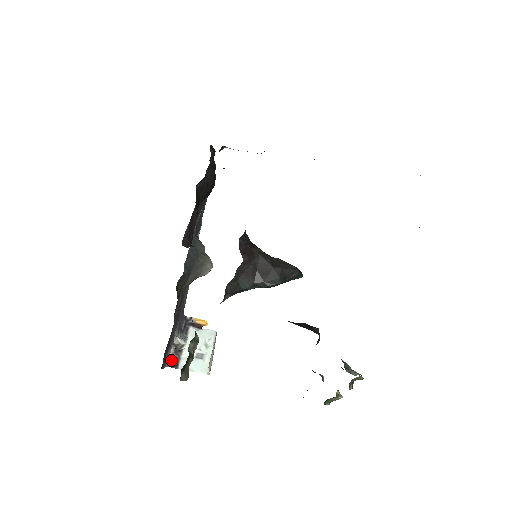
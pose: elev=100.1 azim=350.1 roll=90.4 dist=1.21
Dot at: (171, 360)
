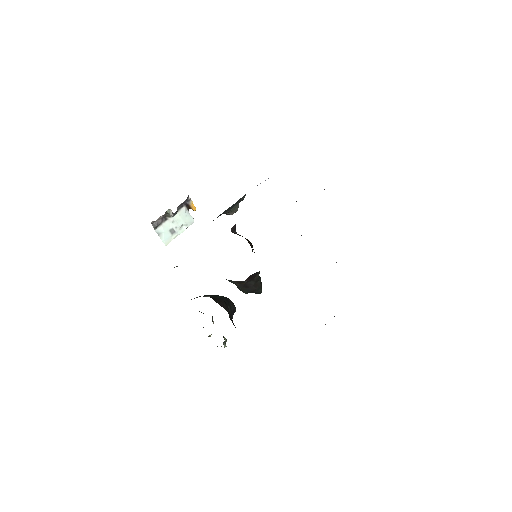
Dot at: (156, 221)
